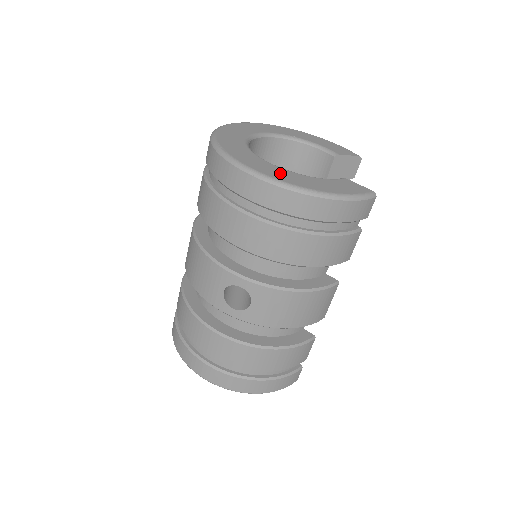
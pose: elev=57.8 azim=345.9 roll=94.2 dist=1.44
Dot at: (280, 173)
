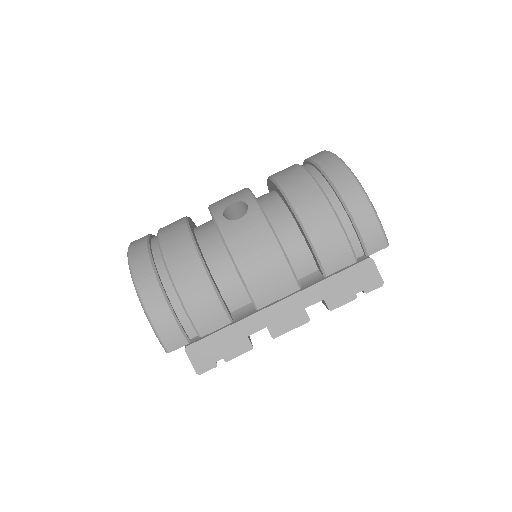
Dot at: occluded
